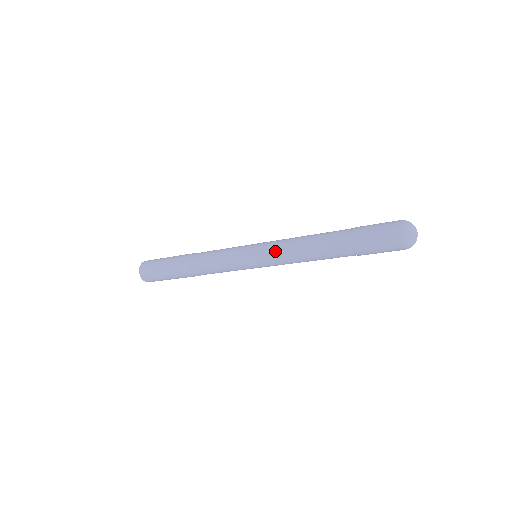
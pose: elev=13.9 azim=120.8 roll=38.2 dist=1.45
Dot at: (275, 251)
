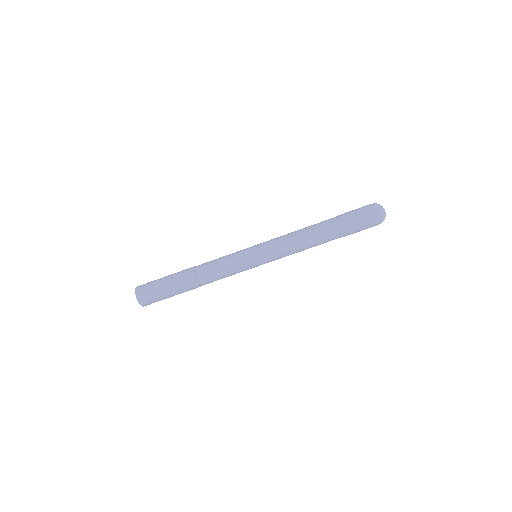
Dot at: occluded
